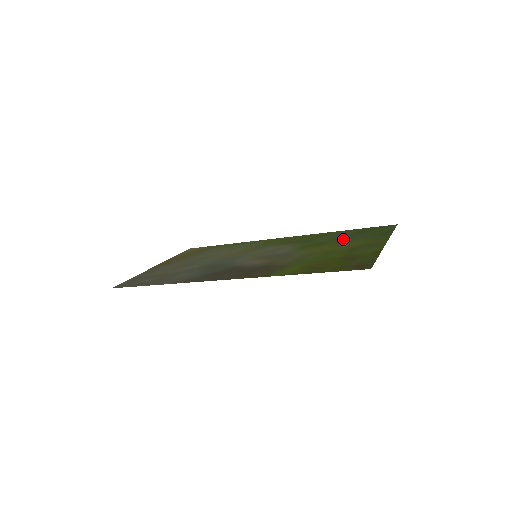
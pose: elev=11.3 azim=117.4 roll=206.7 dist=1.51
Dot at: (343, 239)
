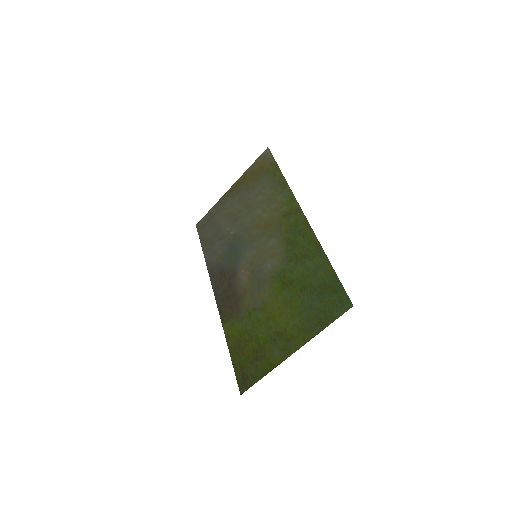
Dot at: (300, 294)
